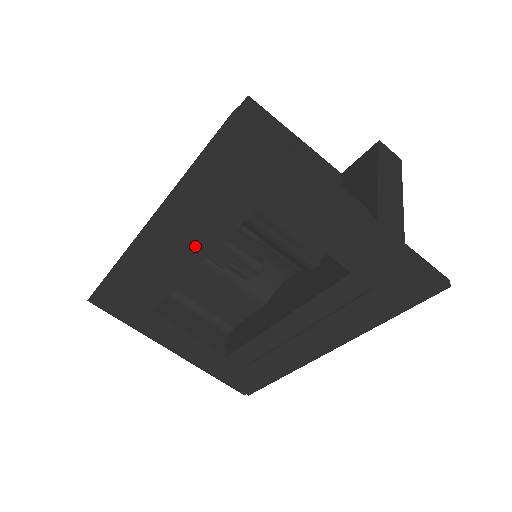
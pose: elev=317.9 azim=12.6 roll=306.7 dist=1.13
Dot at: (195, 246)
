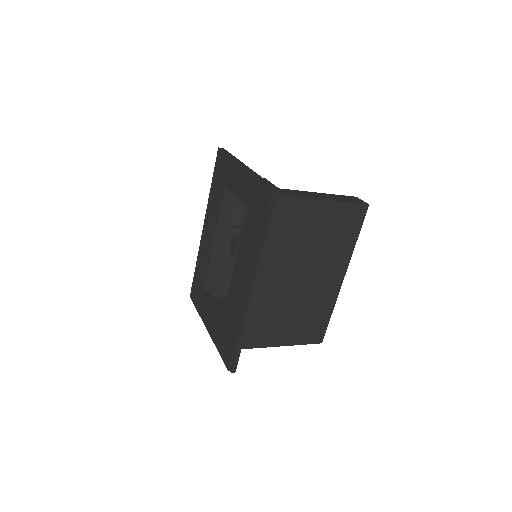
Dot at: (213, 228)
